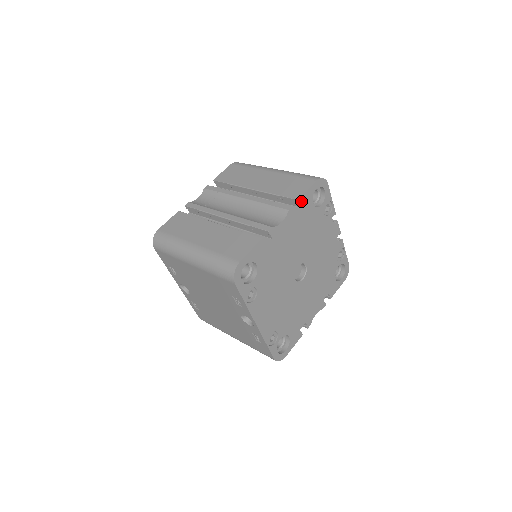
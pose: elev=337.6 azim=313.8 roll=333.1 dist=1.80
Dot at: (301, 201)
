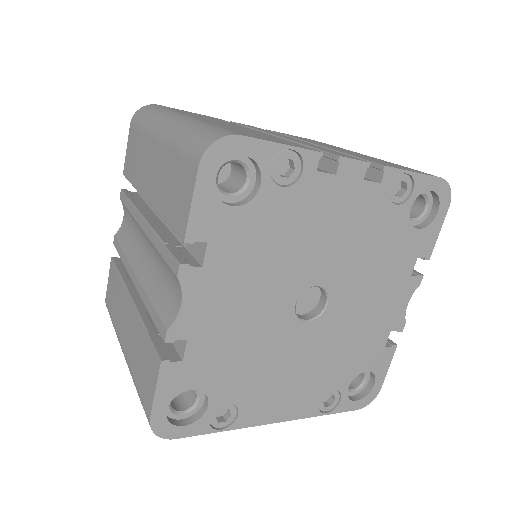
Dot at: (194, 235)
